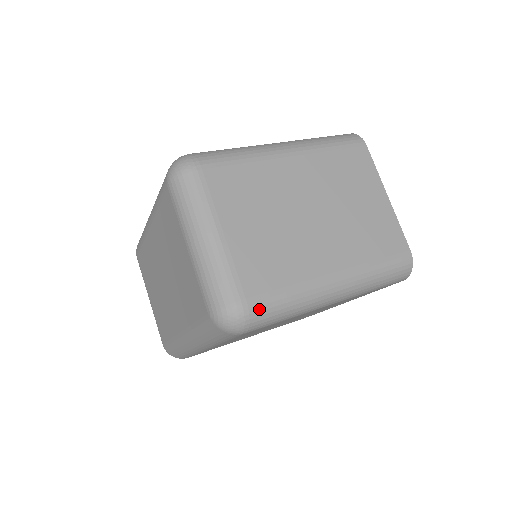
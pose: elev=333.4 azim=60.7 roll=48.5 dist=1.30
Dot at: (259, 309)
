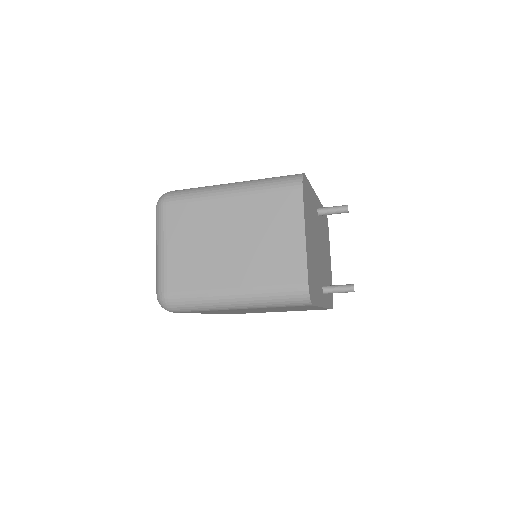
Dot at: (175, 301)
